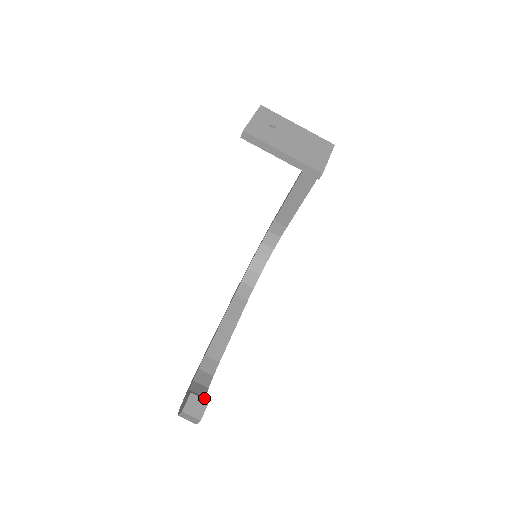
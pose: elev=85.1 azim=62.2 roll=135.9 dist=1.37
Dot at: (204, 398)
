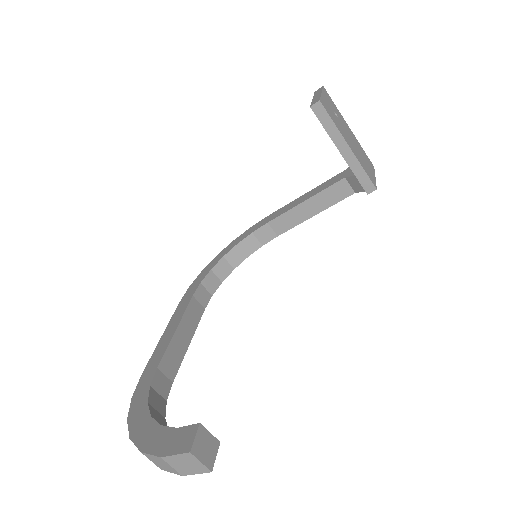
Dot at: occluded
